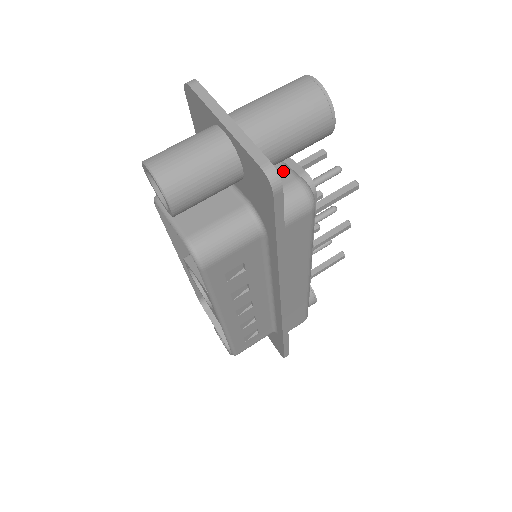
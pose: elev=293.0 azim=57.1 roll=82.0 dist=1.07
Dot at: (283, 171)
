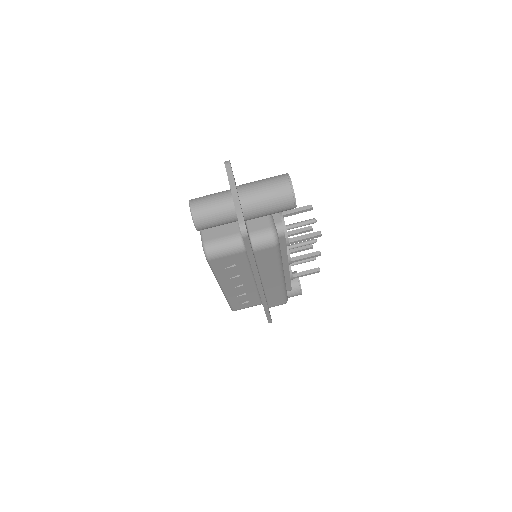
Dot at: (266, 220)
